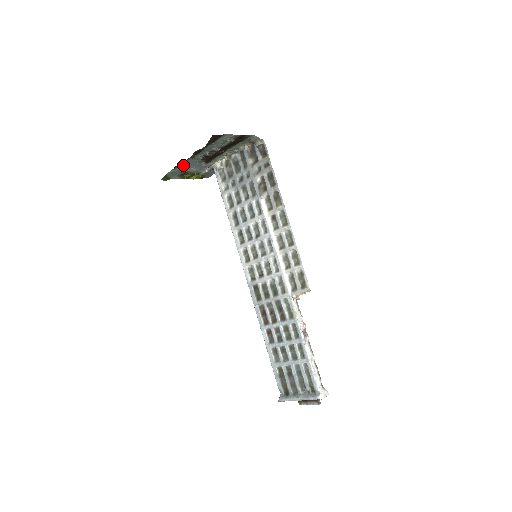
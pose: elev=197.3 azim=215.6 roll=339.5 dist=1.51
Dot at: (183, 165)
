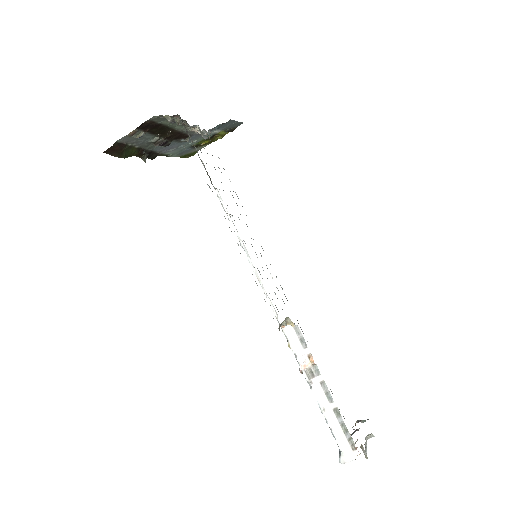
Dot at: (169, 151)
